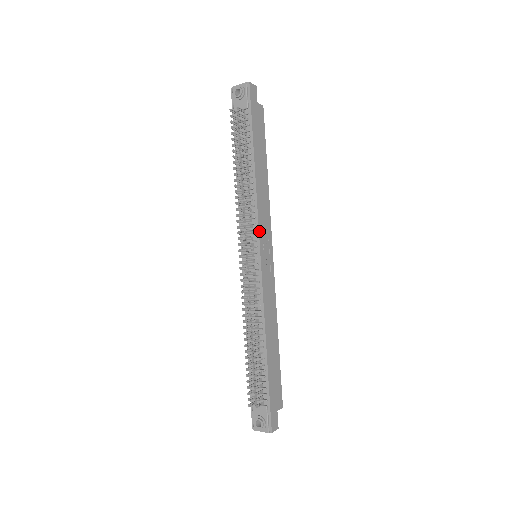
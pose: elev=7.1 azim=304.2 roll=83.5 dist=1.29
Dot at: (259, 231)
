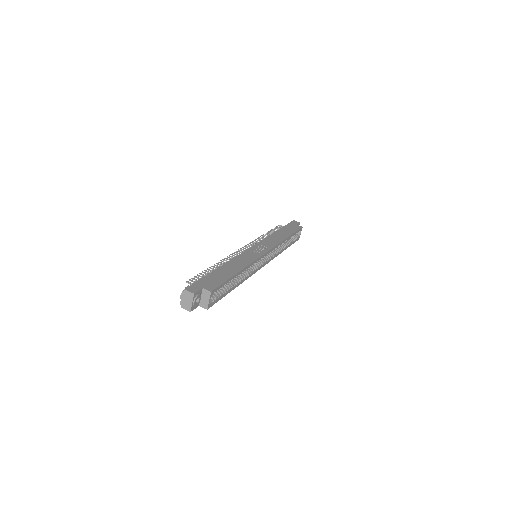
Dot at: (259, 242)
